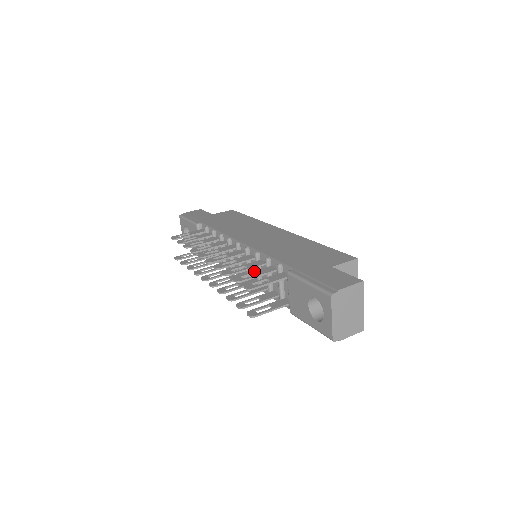
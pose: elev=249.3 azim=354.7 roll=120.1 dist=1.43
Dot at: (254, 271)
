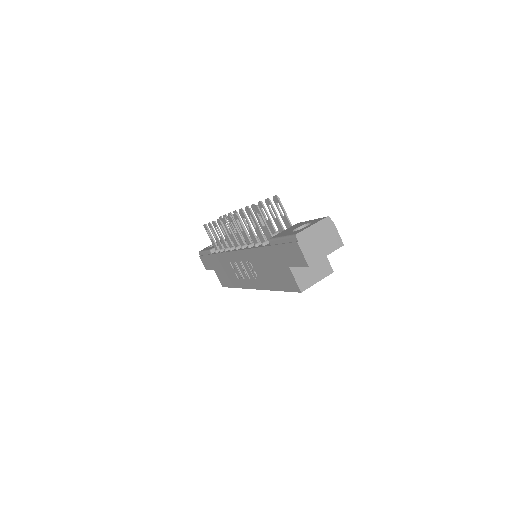
Dot at: occluded
